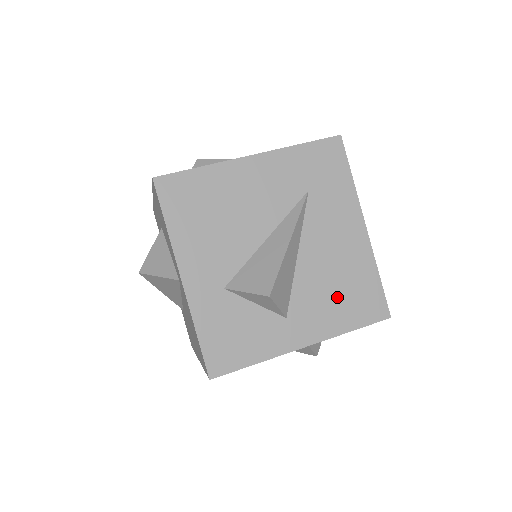
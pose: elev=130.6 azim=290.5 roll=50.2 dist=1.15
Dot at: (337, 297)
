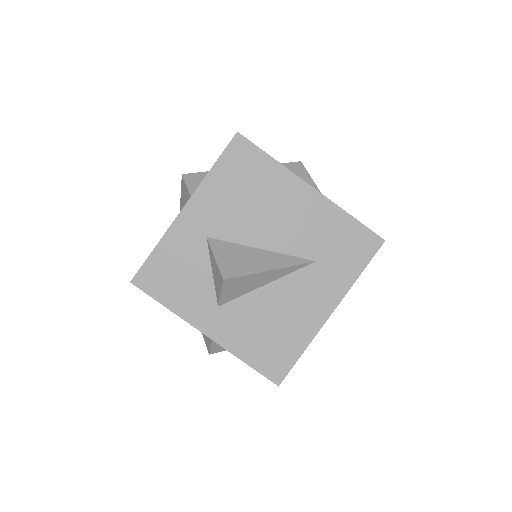
Dot at: occluded
